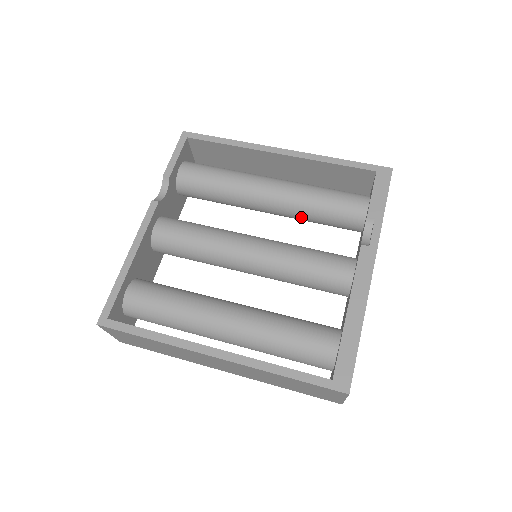
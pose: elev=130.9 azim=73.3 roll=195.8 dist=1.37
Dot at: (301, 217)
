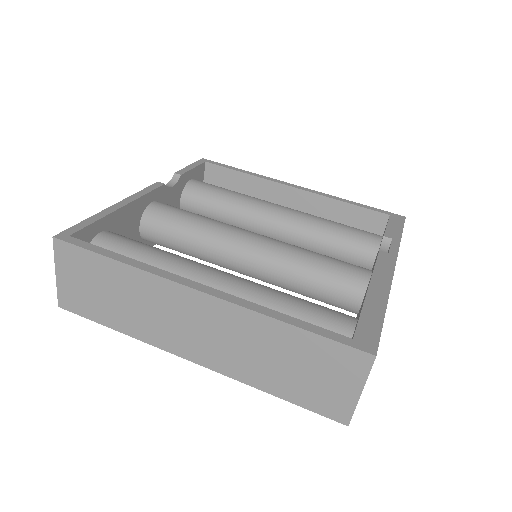
Dot at: (308, 242)
